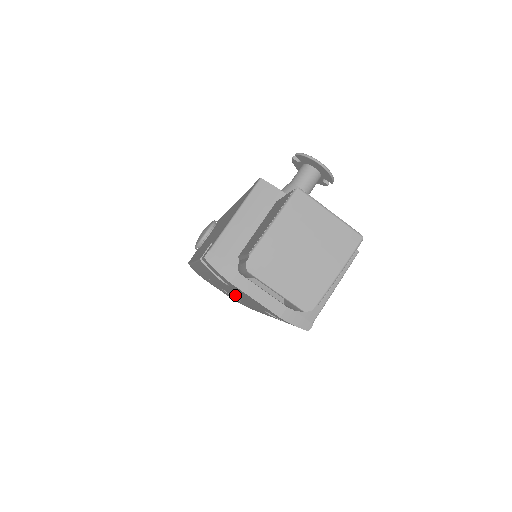
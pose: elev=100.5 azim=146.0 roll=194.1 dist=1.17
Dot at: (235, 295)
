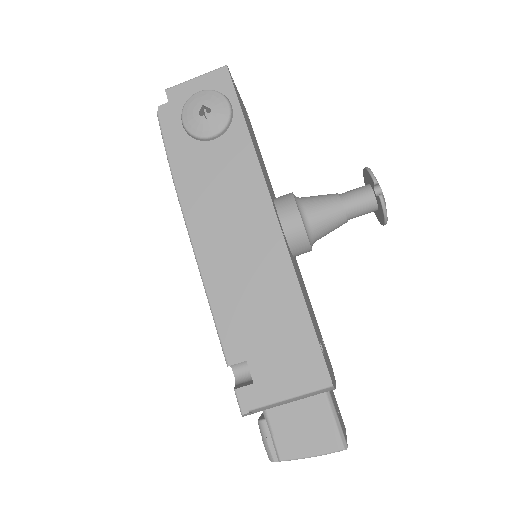
Dot at: occluded
